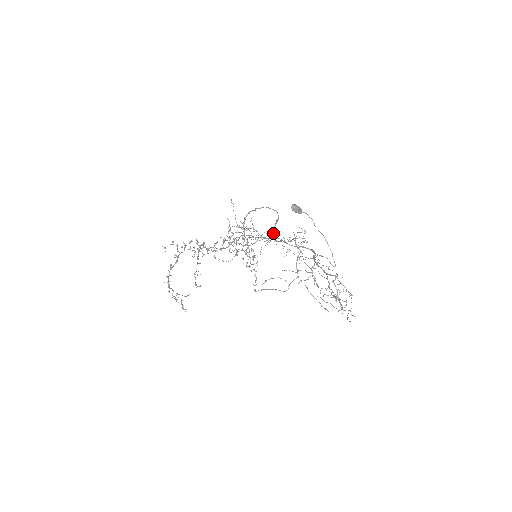
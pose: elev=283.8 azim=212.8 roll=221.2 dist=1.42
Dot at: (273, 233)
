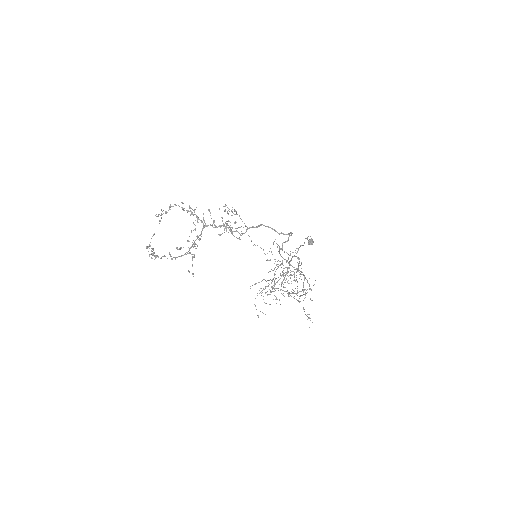
Dot at: occluded
